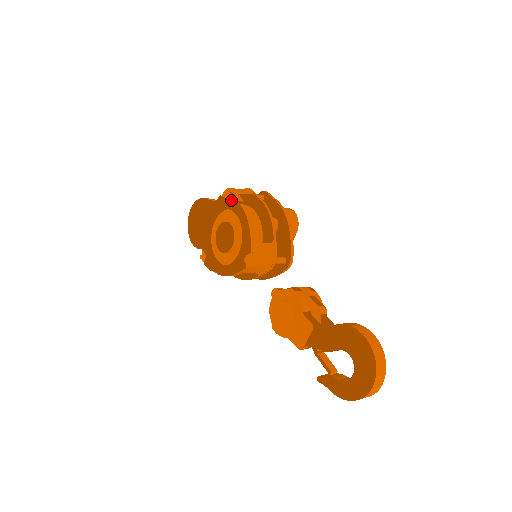
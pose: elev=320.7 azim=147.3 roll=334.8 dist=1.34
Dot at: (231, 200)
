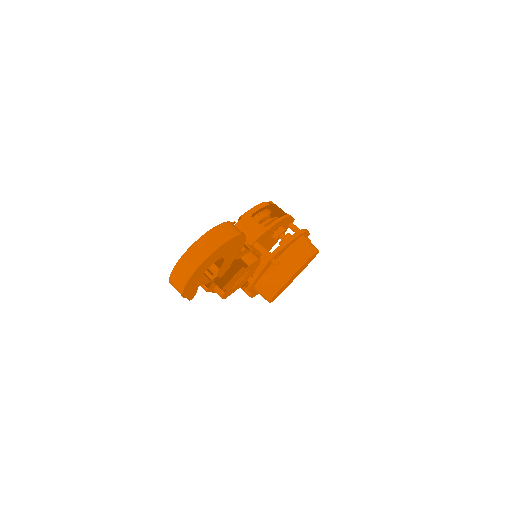
Dot at: occluded
